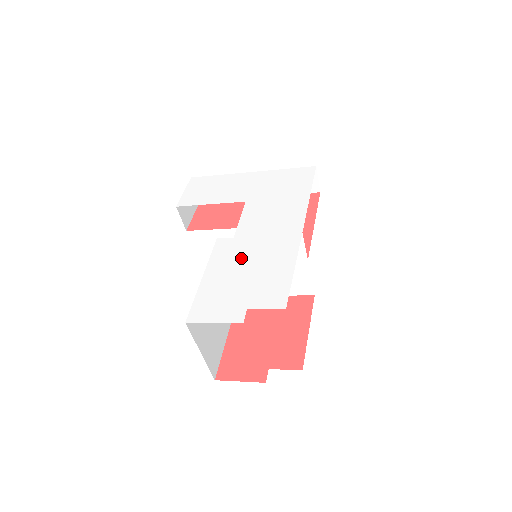
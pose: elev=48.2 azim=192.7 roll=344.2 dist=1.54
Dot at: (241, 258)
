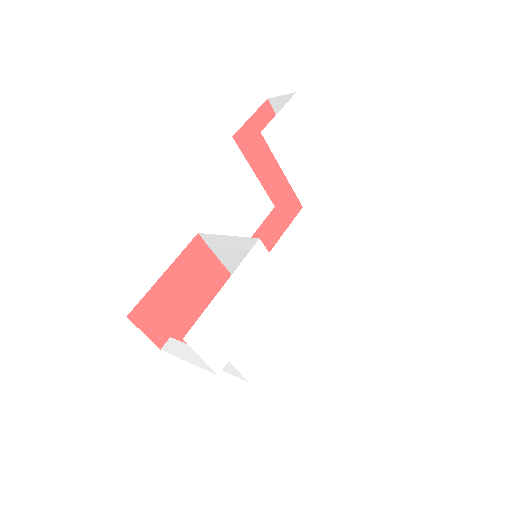
Dot at: (258, 290)
